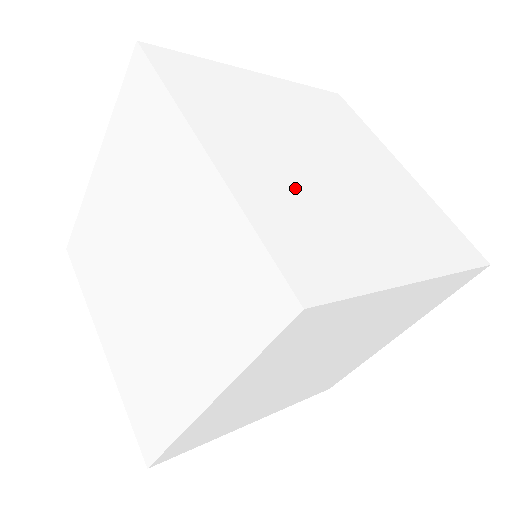
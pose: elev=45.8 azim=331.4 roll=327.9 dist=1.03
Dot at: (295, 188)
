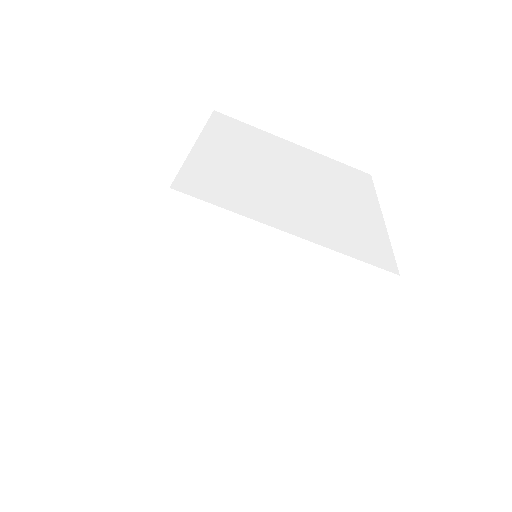
Dot at: (318, 215)
